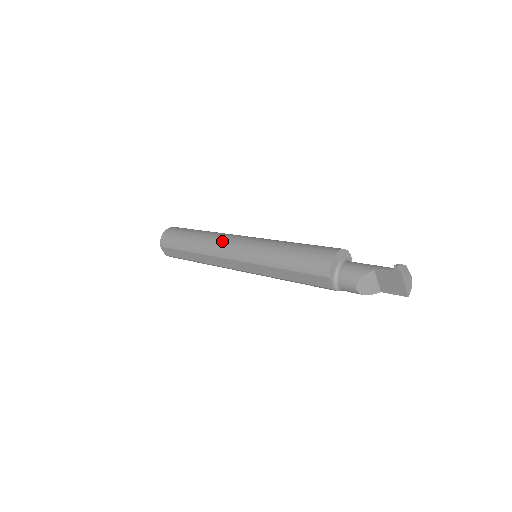
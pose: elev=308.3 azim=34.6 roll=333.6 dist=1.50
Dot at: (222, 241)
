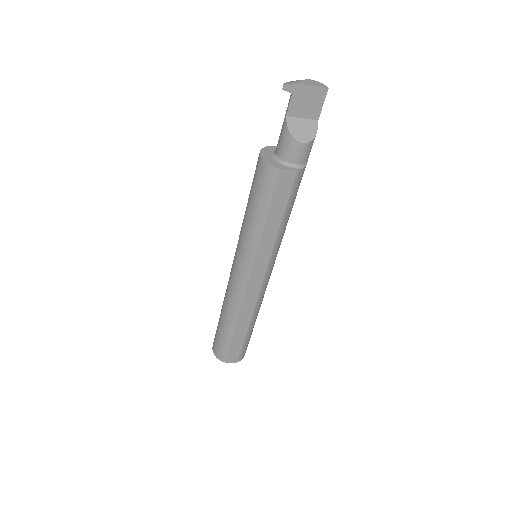
Dot at: (230, 286)
